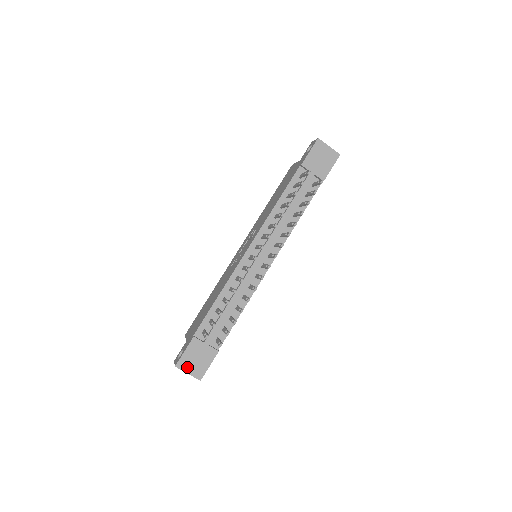
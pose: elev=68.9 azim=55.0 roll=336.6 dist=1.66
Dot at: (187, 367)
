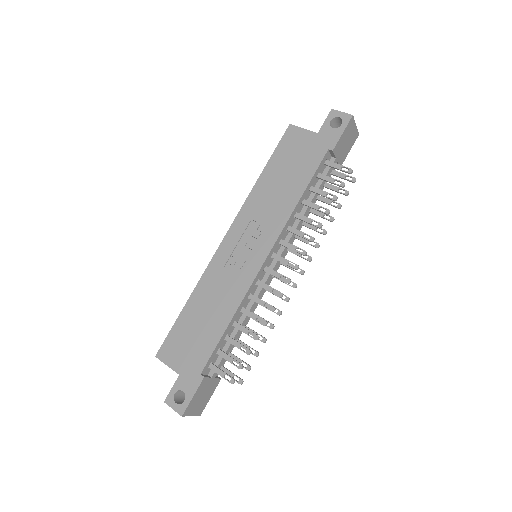
Dot at: (192, 410)
